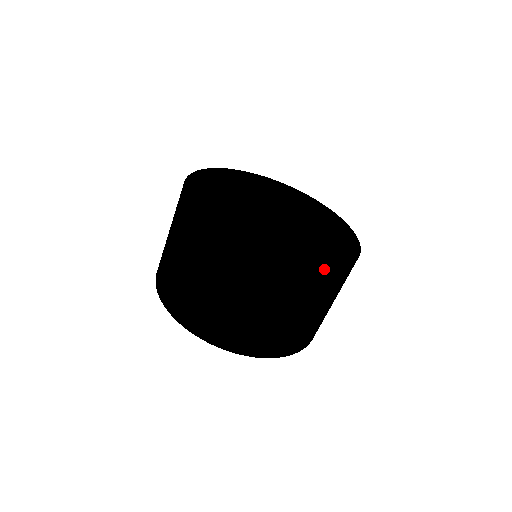
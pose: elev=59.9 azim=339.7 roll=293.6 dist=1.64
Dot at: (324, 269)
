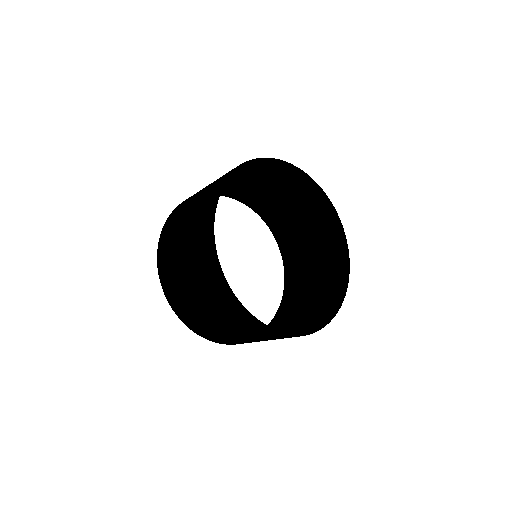
Dot at: (294, 336)
